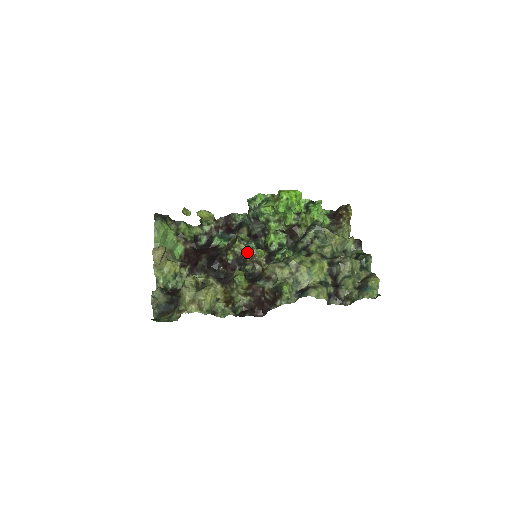
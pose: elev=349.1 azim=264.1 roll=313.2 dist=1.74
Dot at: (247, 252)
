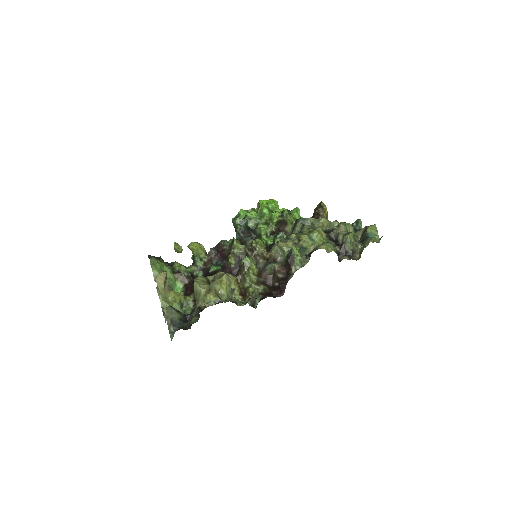
Dot at: (247, 249)
